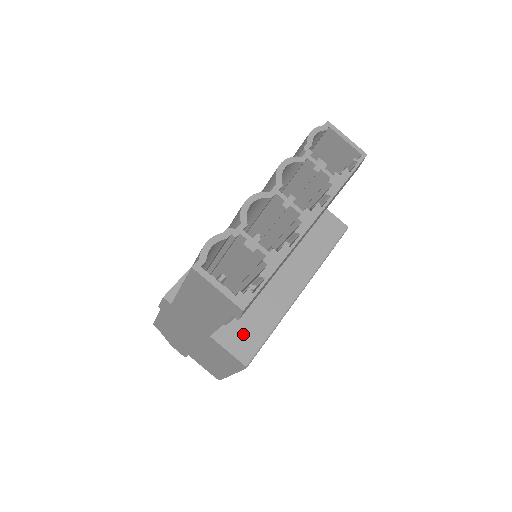
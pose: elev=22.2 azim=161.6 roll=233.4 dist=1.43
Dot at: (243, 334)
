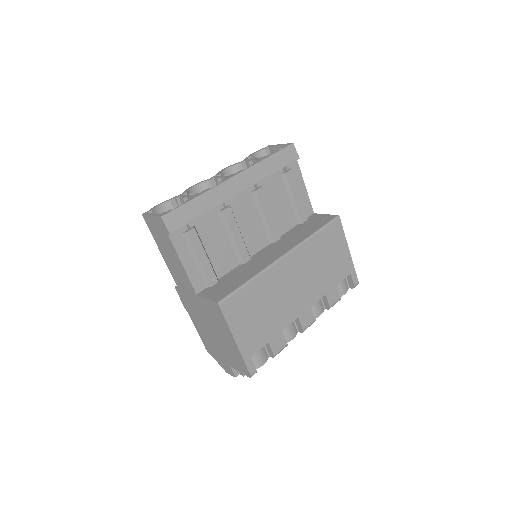
Dot at: (222, 288)
